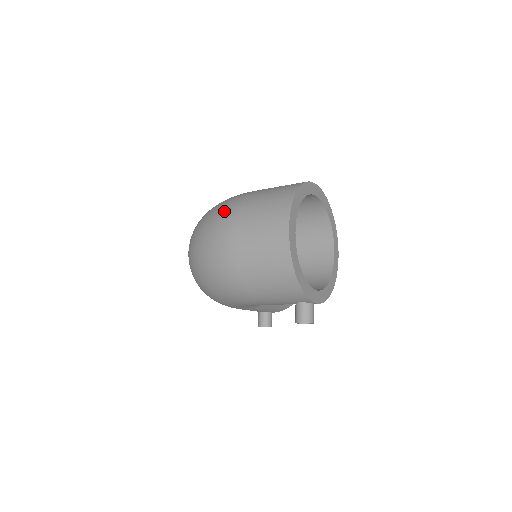
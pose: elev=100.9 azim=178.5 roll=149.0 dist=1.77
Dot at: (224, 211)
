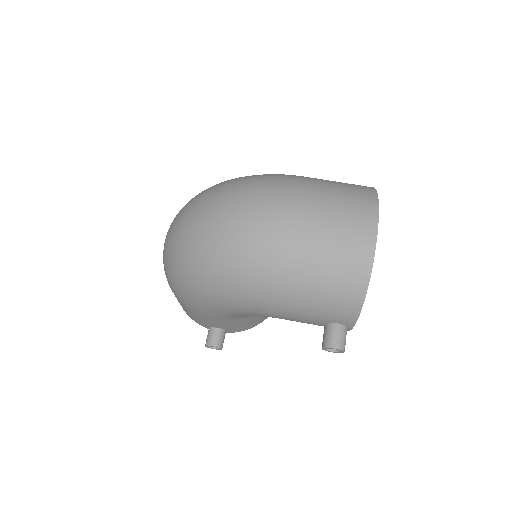
Dot at: (277, 184)
